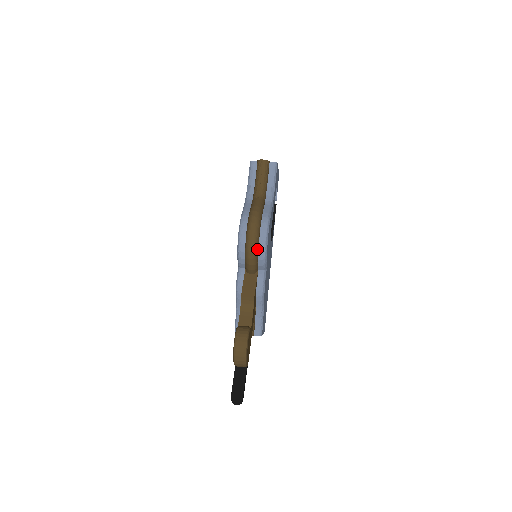
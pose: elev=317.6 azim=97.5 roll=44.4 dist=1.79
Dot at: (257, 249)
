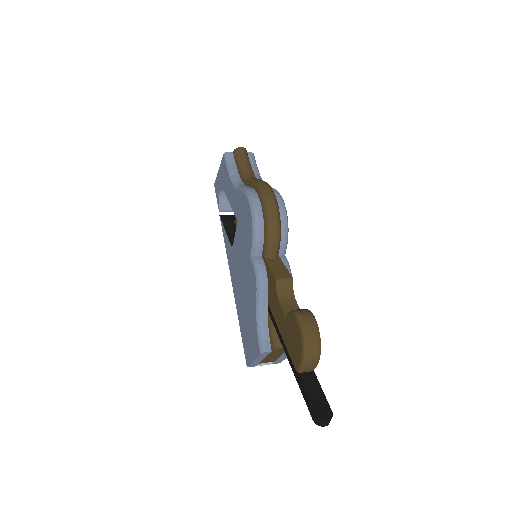
Dot at: (280, 219)
